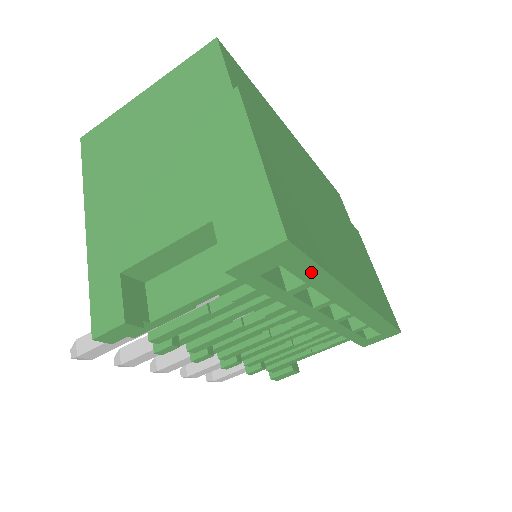
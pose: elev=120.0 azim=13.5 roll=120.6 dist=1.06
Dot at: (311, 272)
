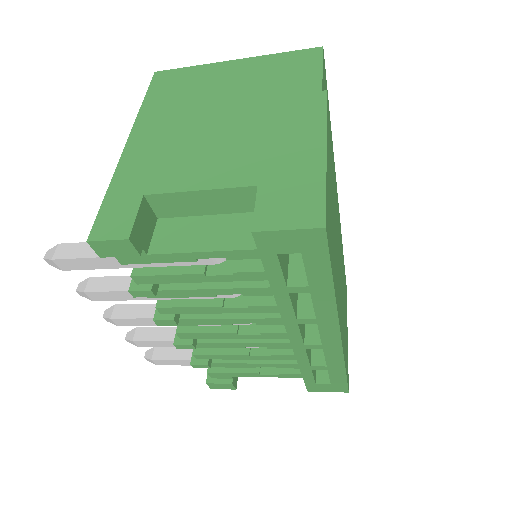
Dot at: (321, 276)
